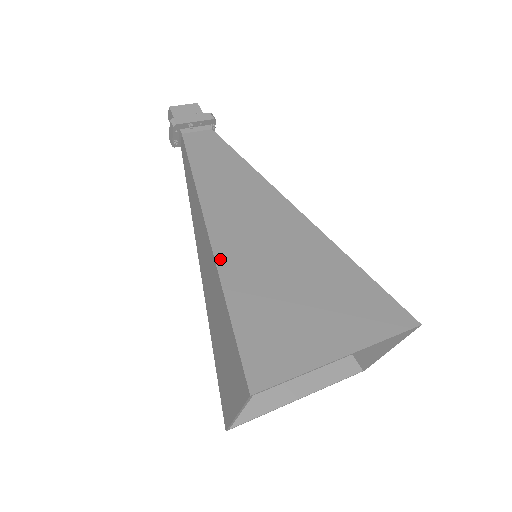
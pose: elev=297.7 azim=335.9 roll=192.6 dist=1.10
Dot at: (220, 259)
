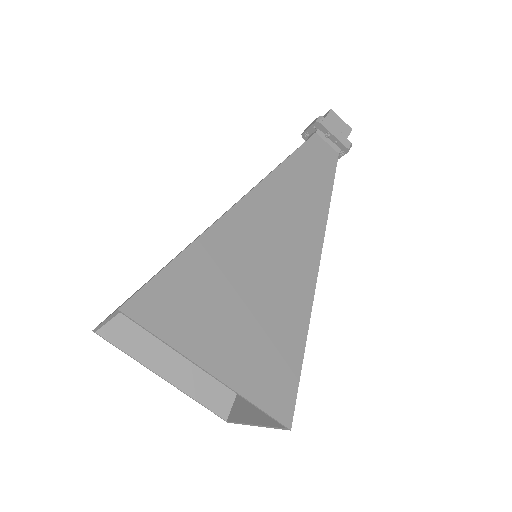
Dot at: (225, 220)
